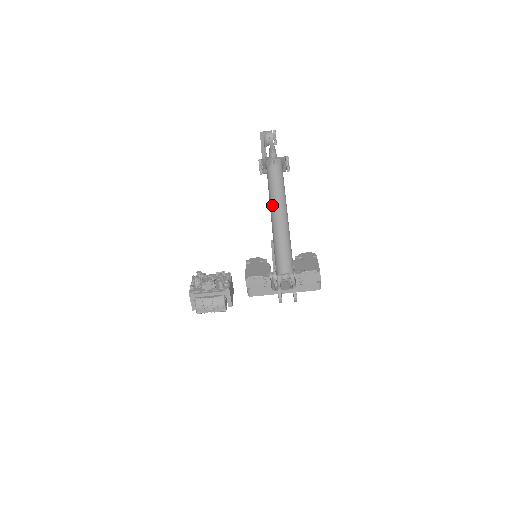
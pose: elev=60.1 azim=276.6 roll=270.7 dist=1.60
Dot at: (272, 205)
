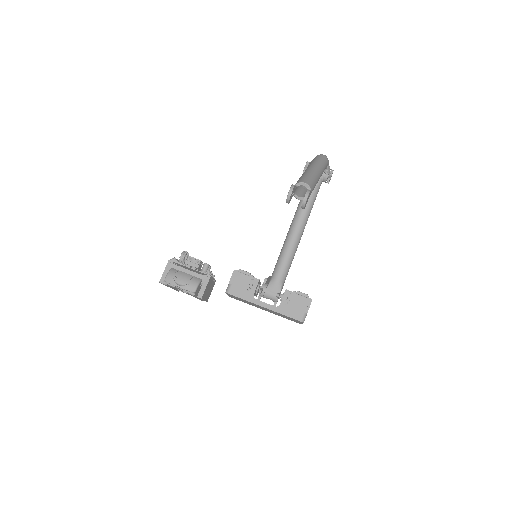
Dot at: (311, 164)
